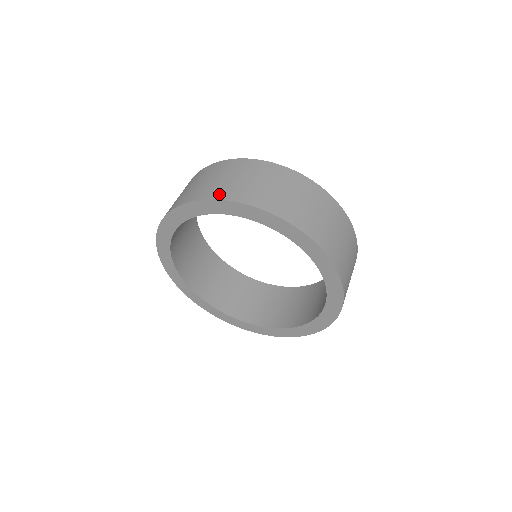
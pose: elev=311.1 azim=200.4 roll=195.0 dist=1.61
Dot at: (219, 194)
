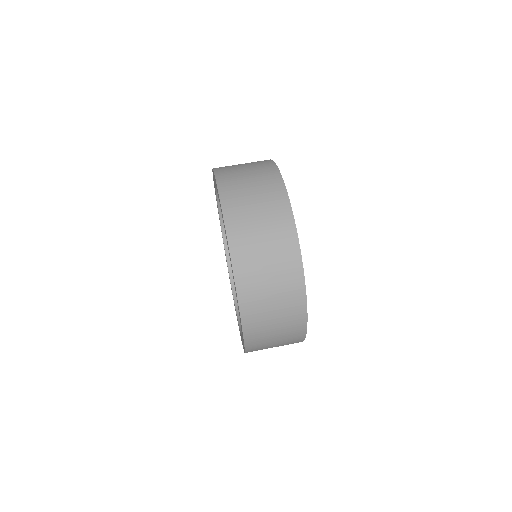
Dot at: (223, 177)
